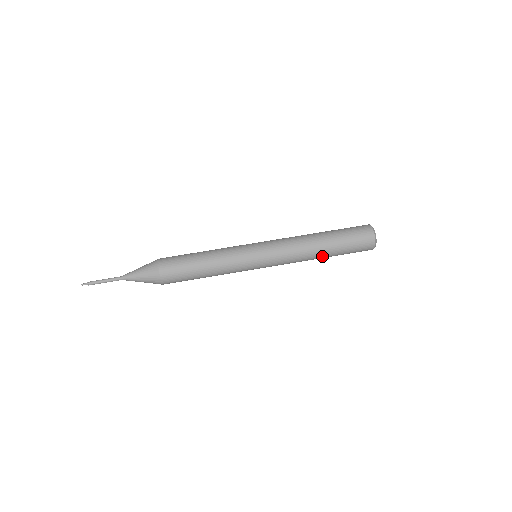
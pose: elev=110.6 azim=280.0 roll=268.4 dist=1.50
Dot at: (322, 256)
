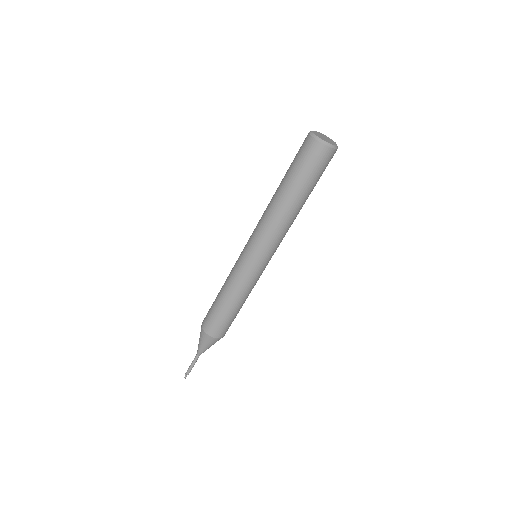
Dot at: (303, 204)
